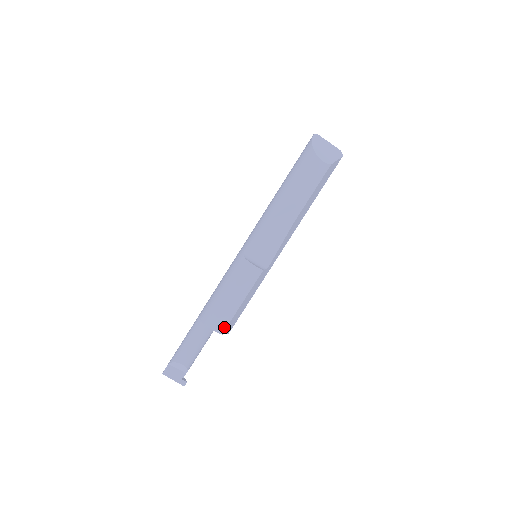
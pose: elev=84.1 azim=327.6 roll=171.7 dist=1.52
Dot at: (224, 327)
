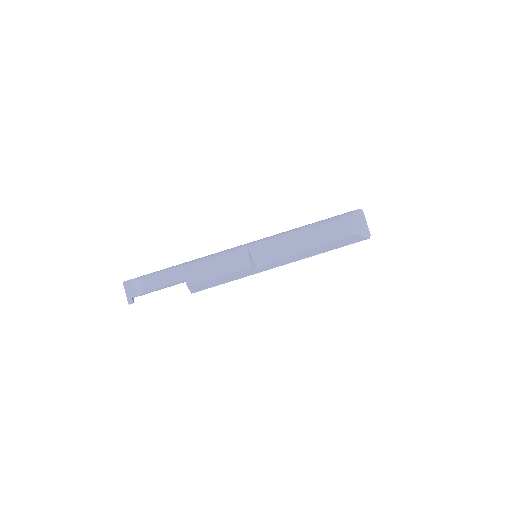
Dot at: (193, 282)
